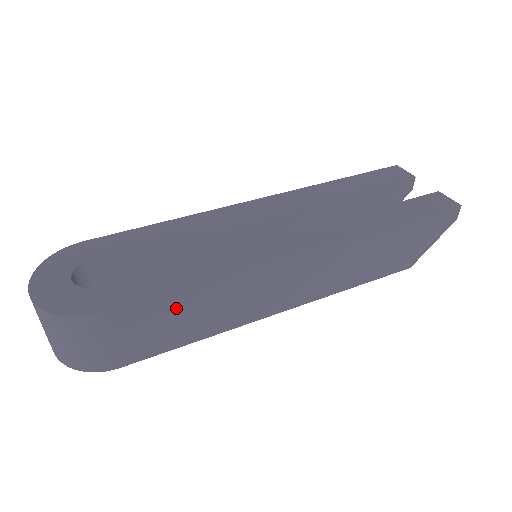
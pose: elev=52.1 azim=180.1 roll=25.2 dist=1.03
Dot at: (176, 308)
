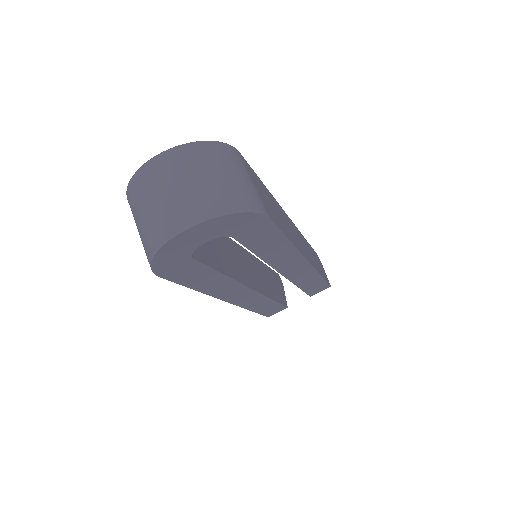
Dot at: (266, 194)
